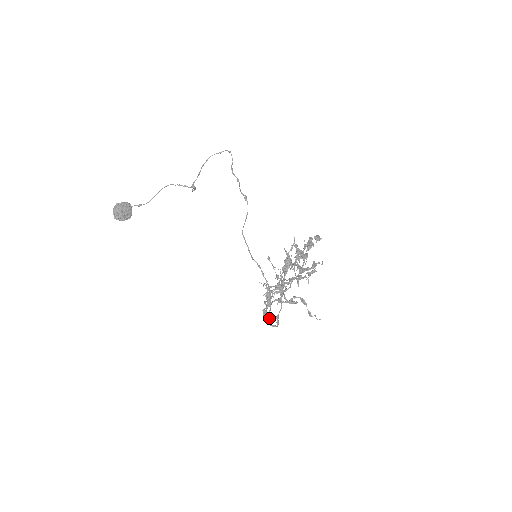
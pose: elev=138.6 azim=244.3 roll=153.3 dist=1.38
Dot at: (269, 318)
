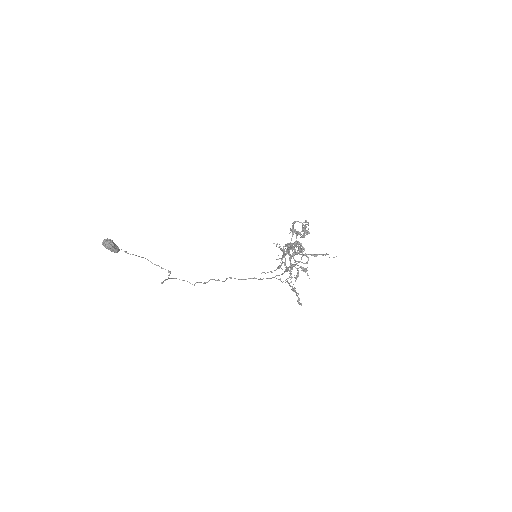
Dot at: (295, 244)
